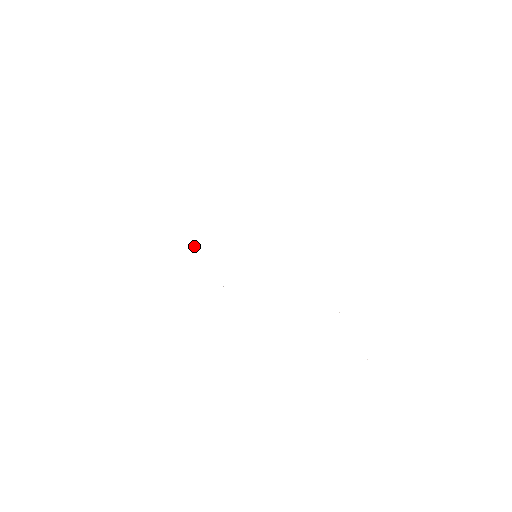
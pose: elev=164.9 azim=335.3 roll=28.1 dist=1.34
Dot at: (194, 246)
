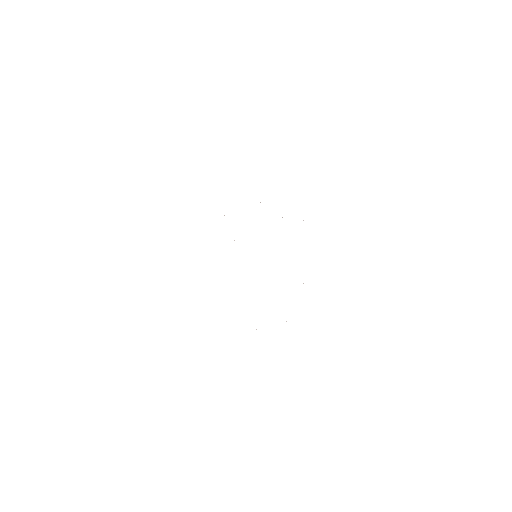
Dot at: (224, 215)
